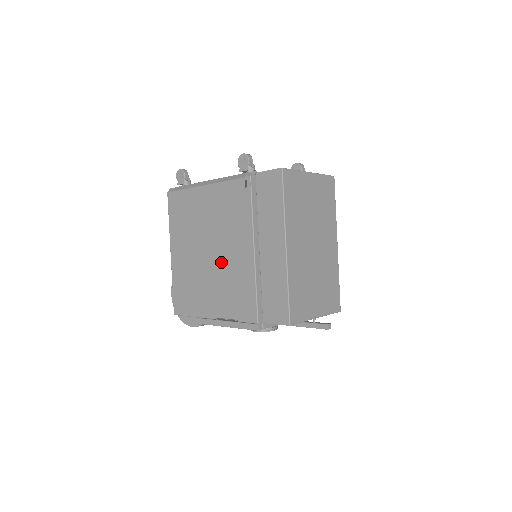
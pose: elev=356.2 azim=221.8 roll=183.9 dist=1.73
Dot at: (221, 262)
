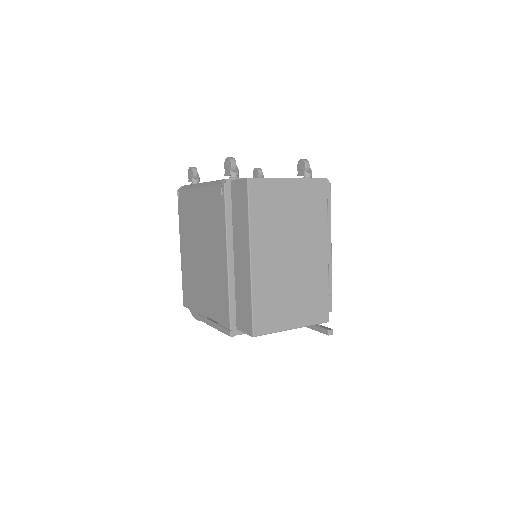
Dot at: (208, 265)
